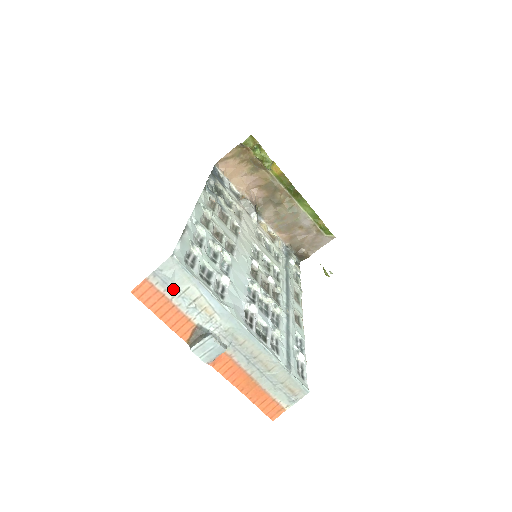
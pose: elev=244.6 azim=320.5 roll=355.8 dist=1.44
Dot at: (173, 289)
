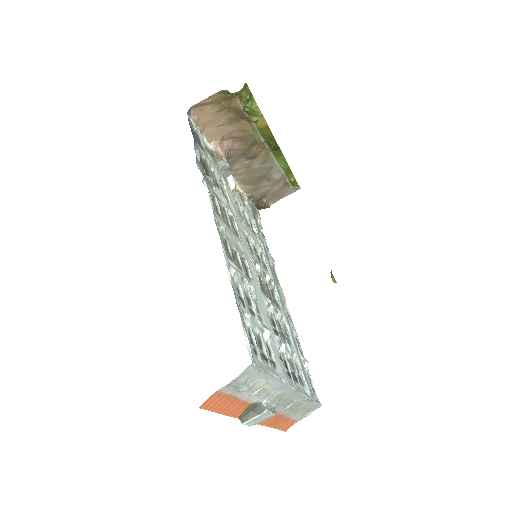
Dot at: (243, 389)
